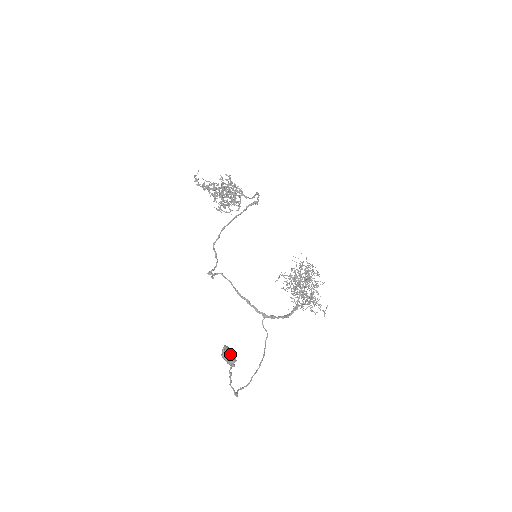
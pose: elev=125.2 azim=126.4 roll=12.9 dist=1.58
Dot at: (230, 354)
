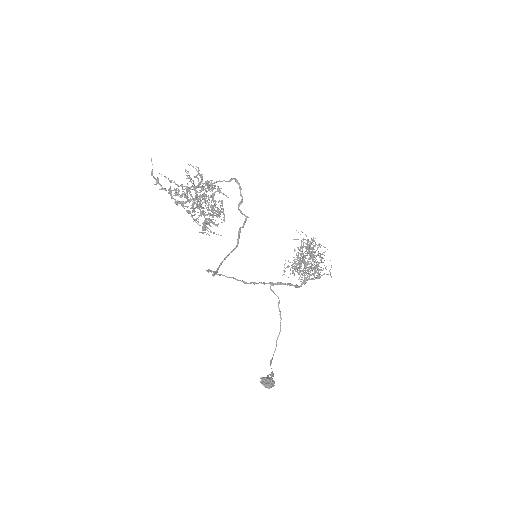
Dot at: (270, 385)
